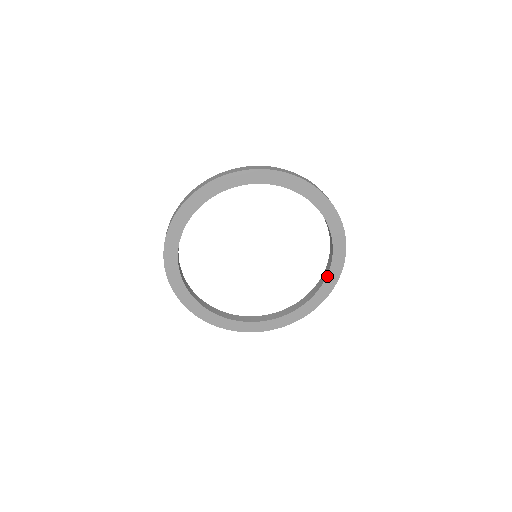
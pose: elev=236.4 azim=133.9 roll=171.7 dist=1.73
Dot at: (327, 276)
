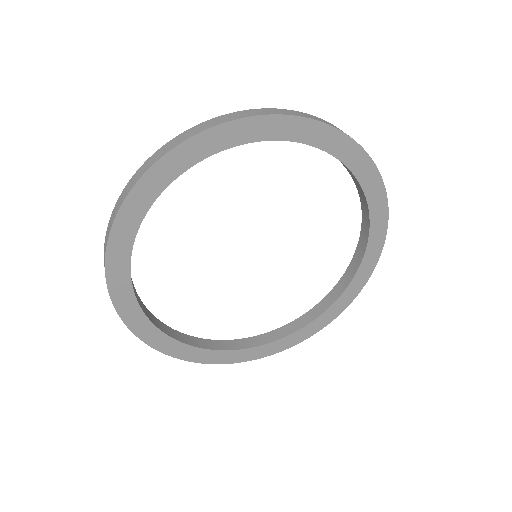
Dot at: (362, 260)
